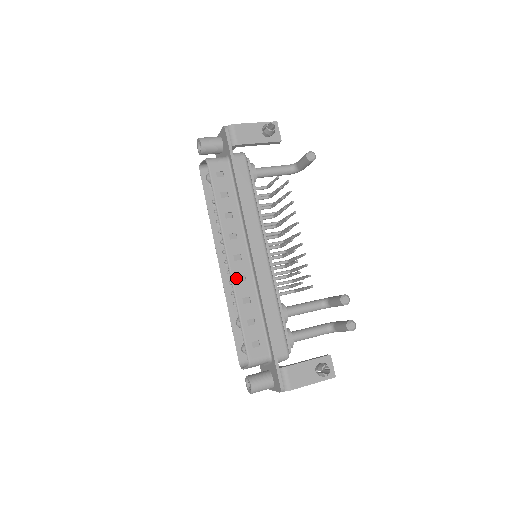
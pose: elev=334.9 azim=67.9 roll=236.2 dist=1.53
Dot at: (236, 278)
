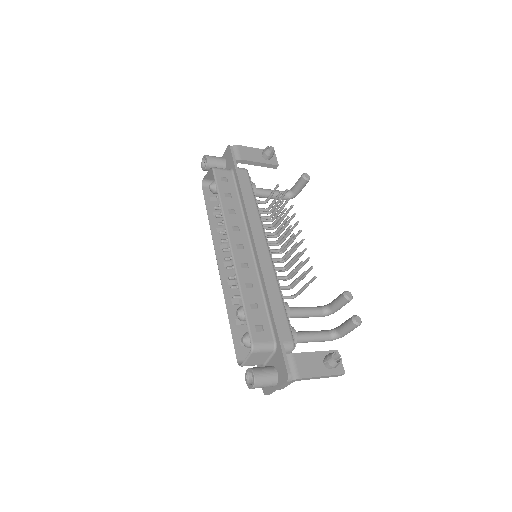
Dot at: (239, 264)
